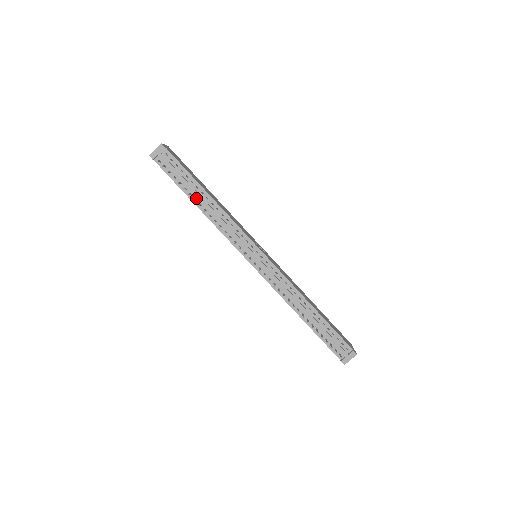
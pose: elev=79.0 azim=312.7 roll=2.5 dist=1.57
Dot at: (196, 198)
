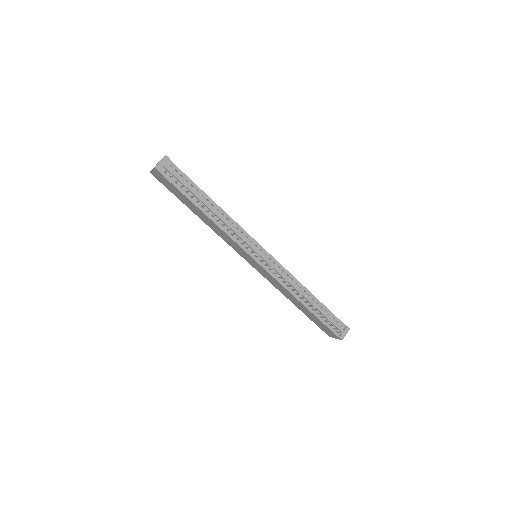
Dot at: (202, 205)
